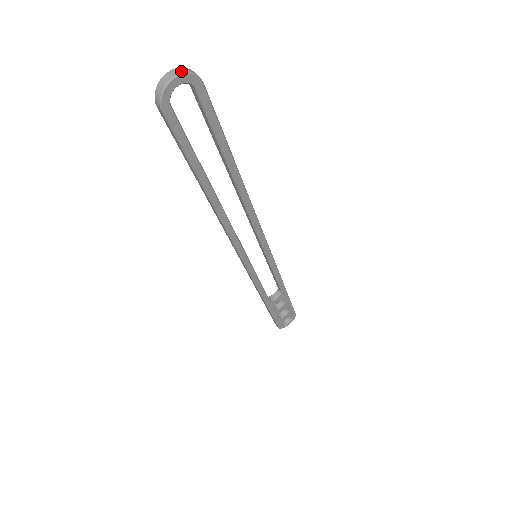
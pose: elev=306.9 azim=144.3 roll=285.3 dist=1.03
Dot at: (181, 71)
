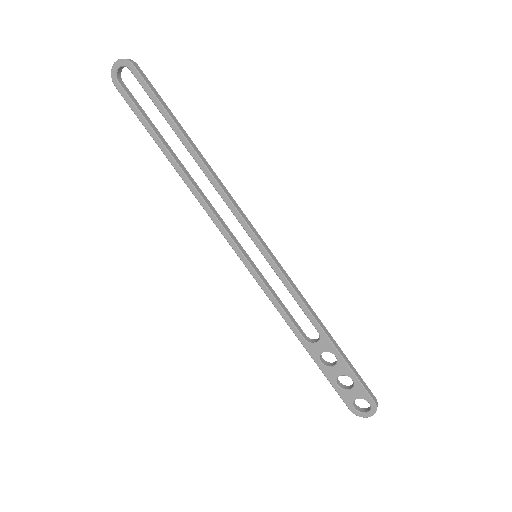
Dot at: (120, 59)
